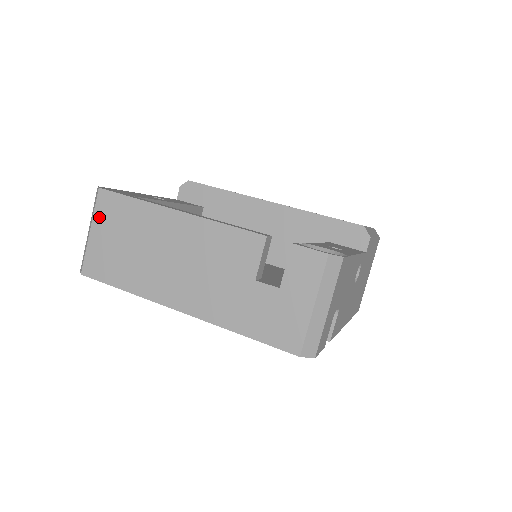
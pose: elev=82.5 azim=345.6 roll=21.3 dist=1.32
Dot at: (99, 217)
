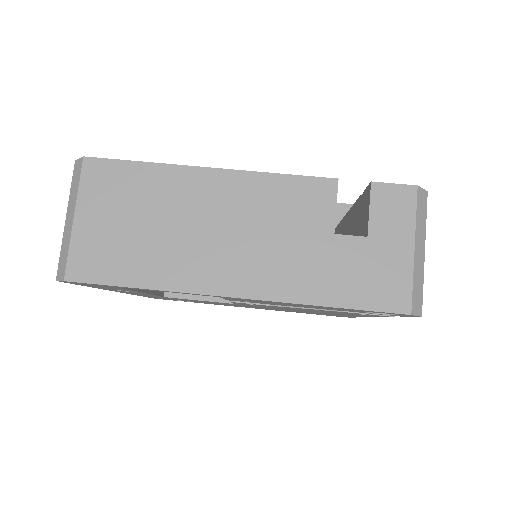
Dot at: (88, 195)
